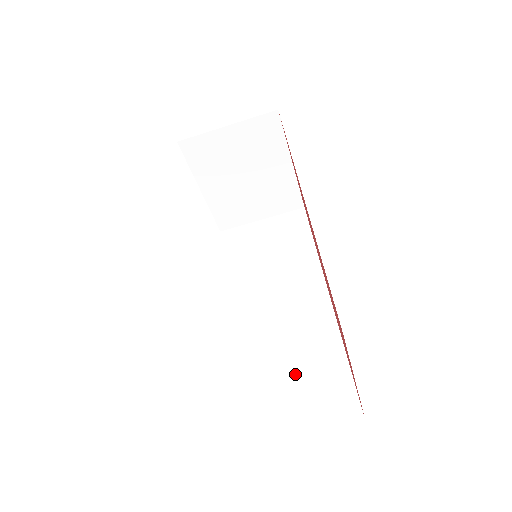
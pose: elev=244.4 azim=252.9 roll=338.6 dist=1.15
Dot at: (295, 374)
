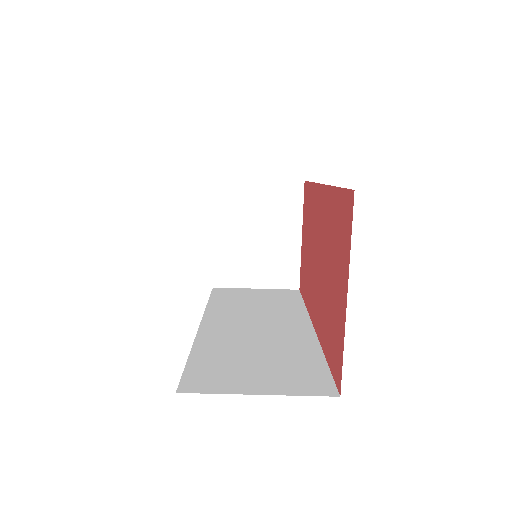
Dot at: (264, 360)
